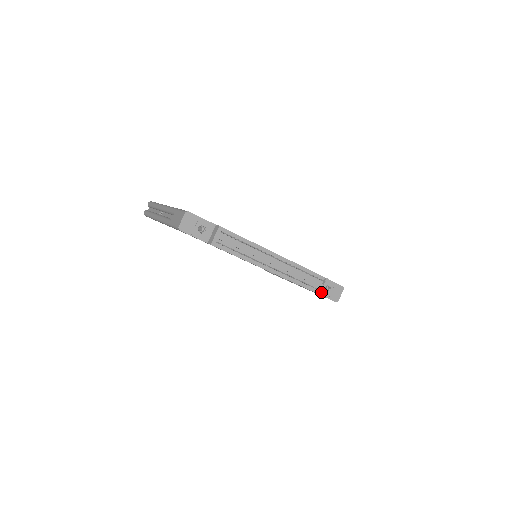
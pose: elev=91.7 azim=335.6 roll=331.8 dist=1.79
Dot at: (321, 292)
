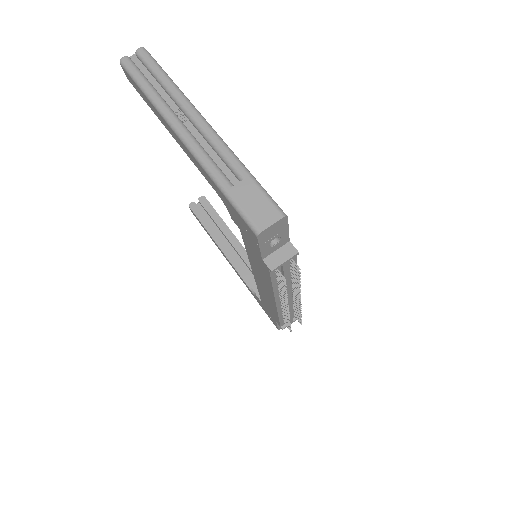
Dot at: (285, 327)
